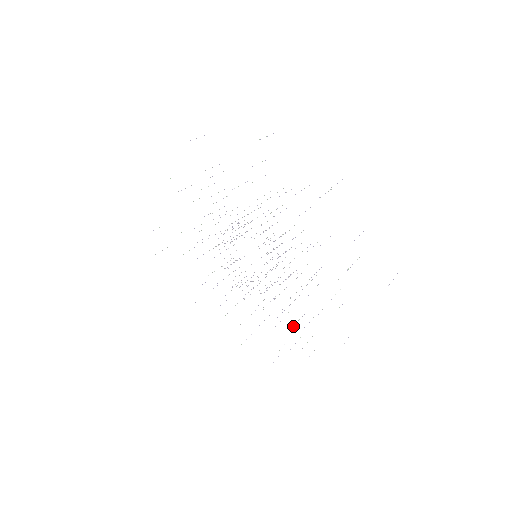
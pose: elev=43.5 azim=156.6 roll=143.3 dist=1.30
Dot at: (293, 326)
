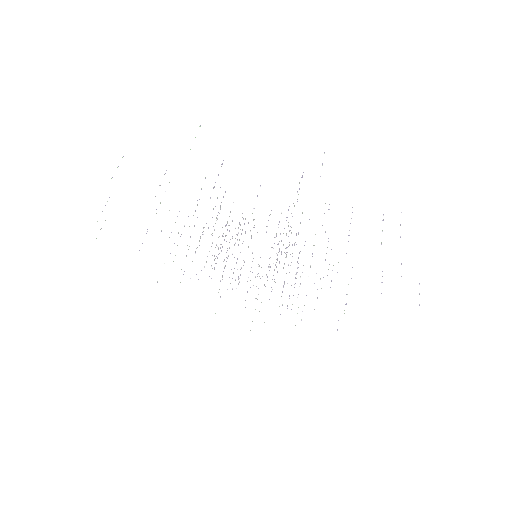
Dot at: occluded
